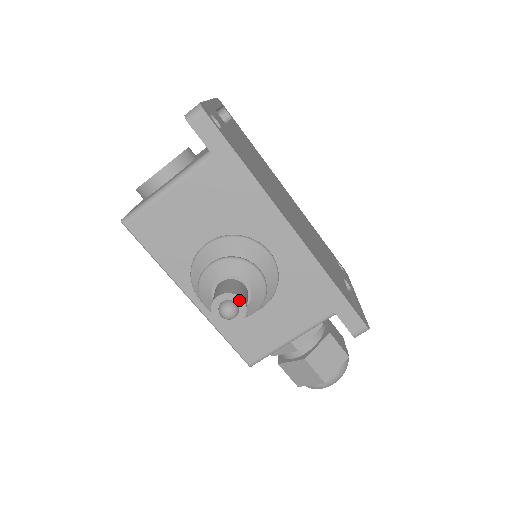
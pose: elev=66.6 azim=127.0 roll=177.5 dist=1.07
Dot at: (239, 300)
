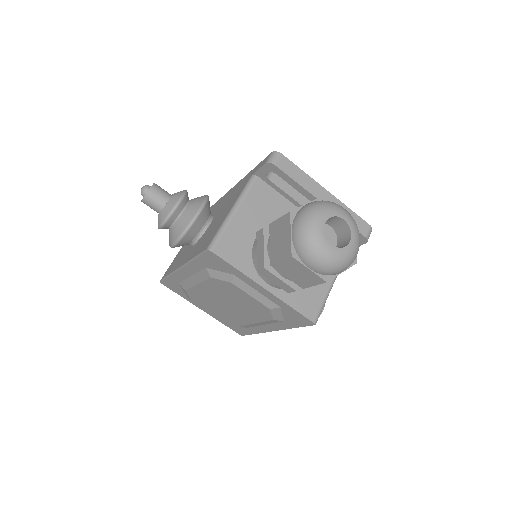
Dot at: occluded
